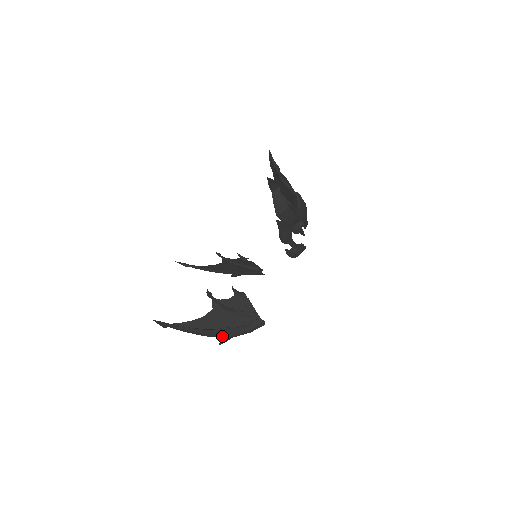
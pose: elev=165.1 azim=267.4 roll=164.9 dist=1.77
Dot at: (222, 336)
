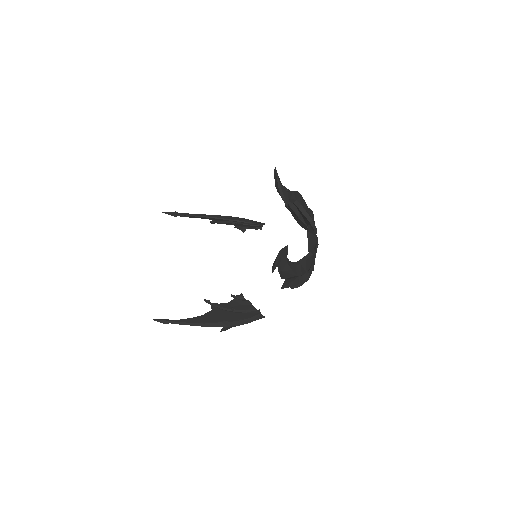
Dot at: (223, 327)
